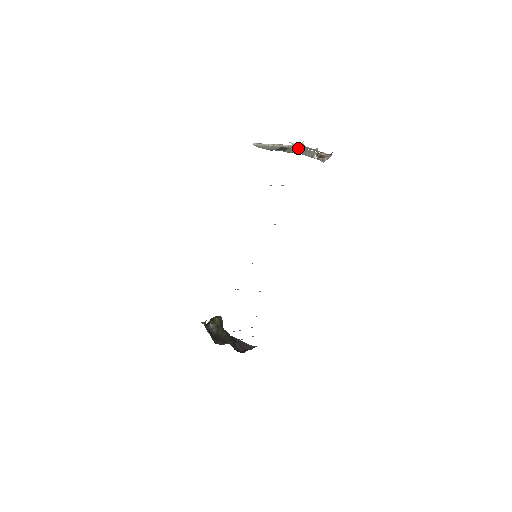
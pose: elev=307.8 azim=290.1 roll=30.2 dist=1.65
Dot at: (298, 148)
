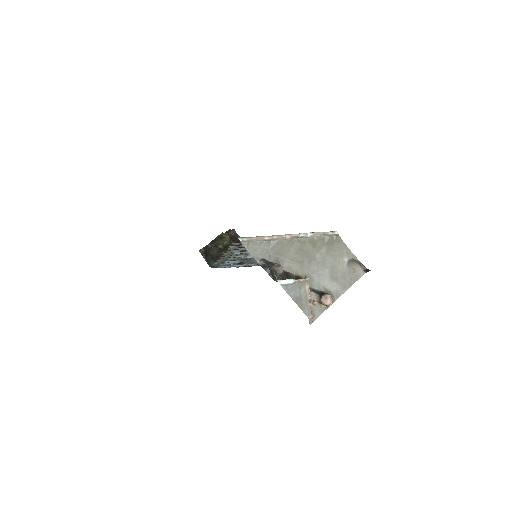
Dot at: (325, 240)
